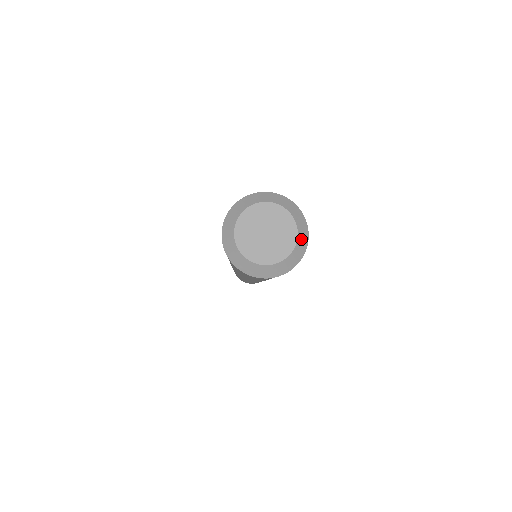
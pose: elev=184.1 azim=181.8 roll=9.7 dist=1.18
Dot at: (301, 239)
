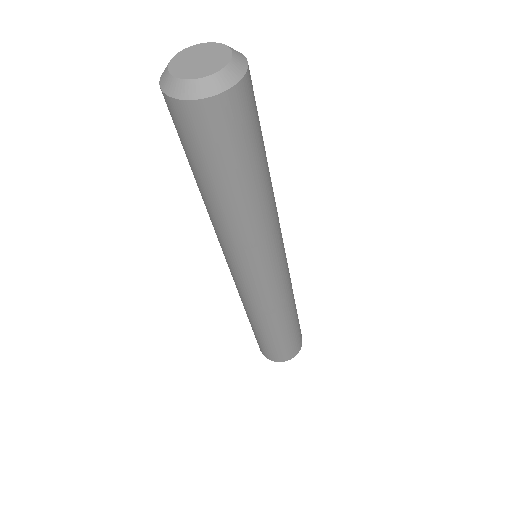
Dot at: (226, 75)
